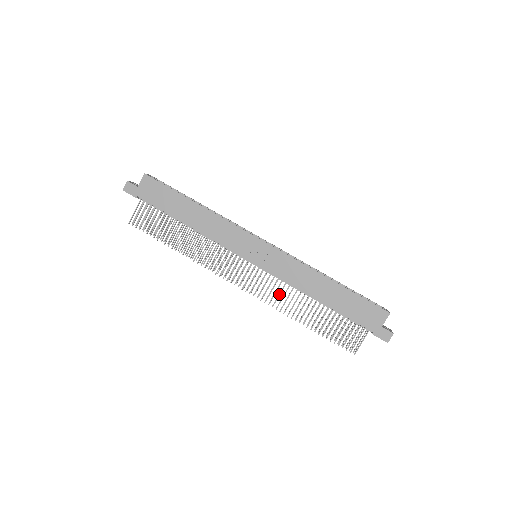
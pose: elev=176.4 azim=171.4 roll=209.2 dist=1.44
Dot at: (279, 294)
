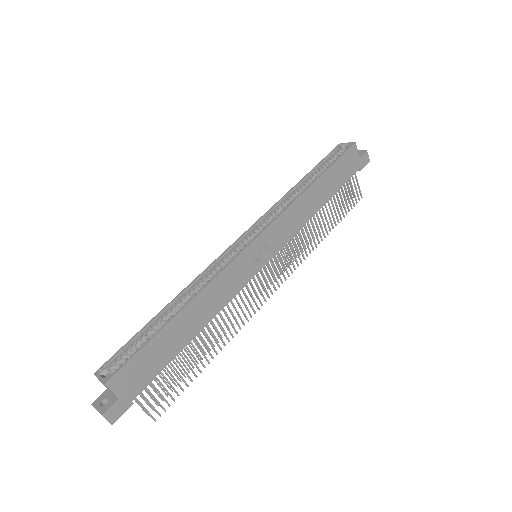
Dot at: (299, 247)
